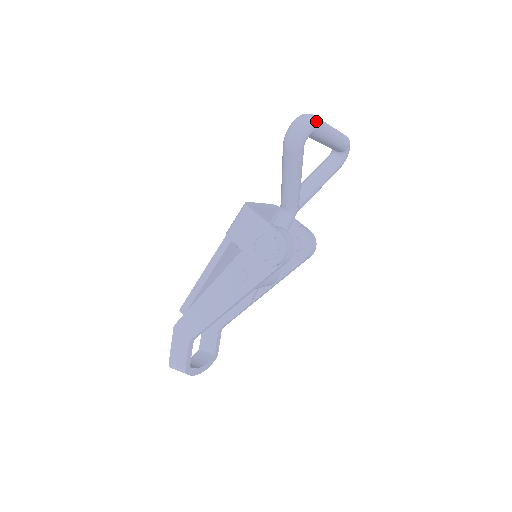
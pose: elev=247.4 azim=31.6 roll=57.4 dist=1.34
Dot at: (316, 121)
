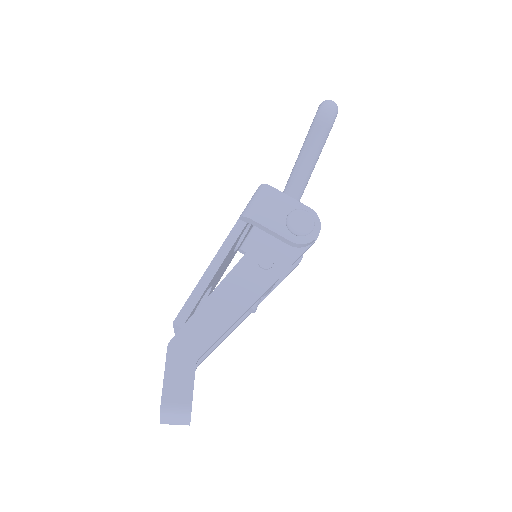
Dot at: occluded
